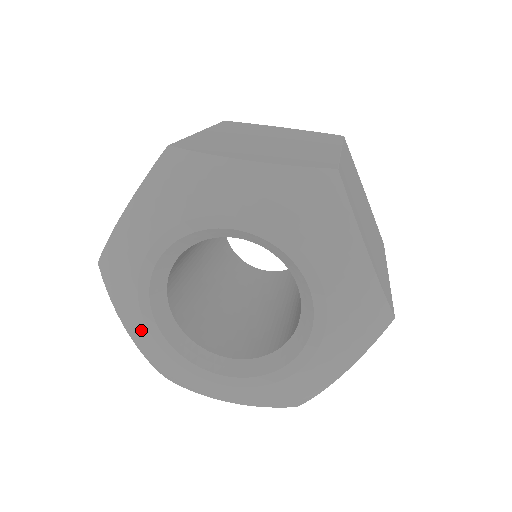
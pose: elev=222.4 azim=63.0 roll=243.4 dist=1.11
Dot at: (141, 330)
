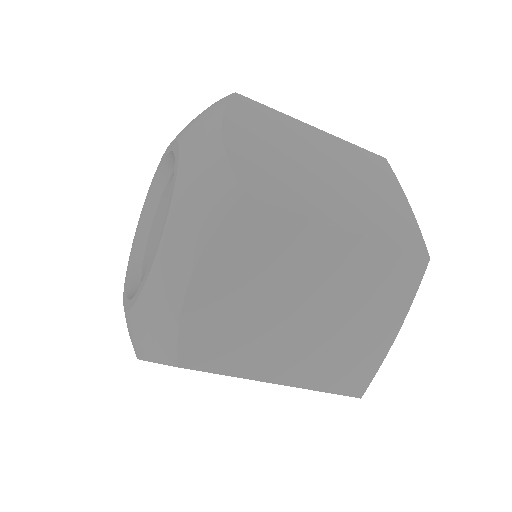
Dot at: occluded
